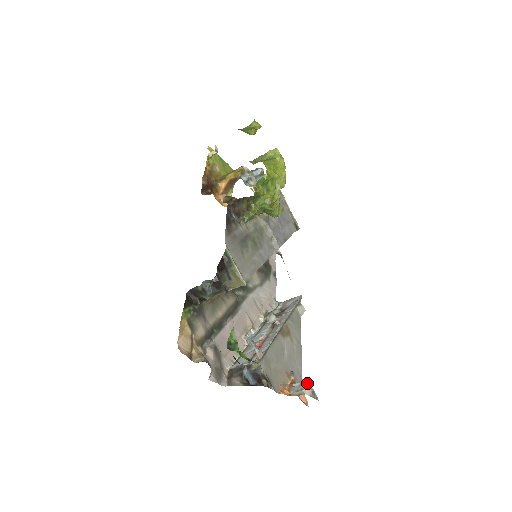
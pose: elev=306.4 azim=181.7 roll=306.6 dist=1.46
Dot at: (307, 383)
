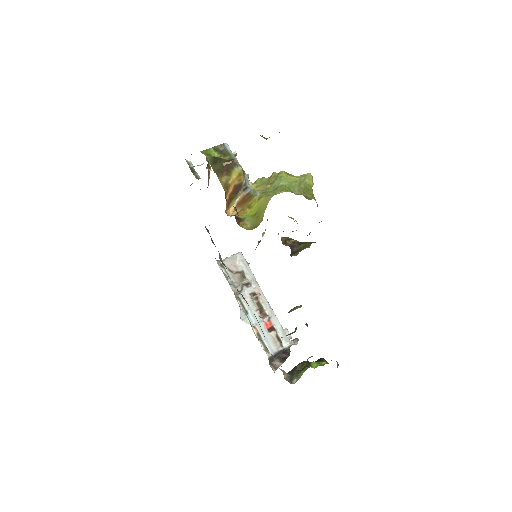
Dot at: occluded
